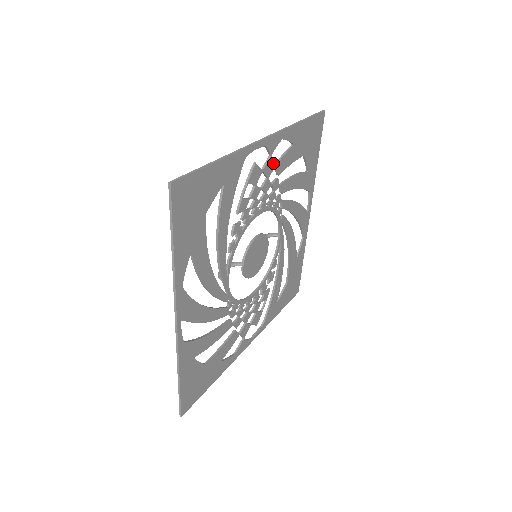
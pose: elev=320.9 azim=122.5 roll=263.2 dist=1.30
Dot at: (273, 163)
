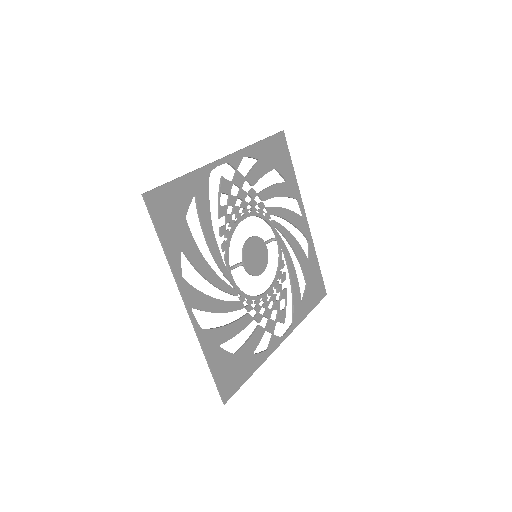
Dot at: (242, 176)
